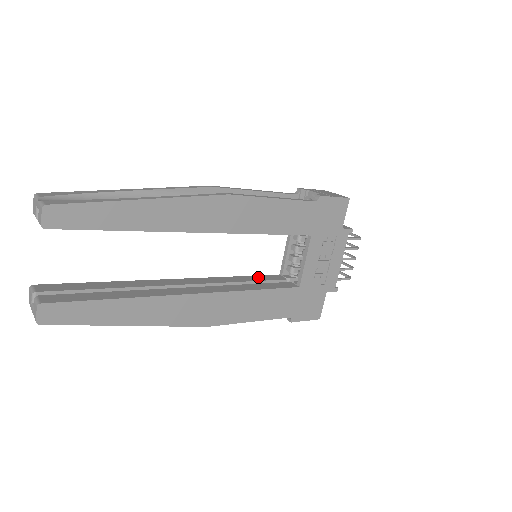
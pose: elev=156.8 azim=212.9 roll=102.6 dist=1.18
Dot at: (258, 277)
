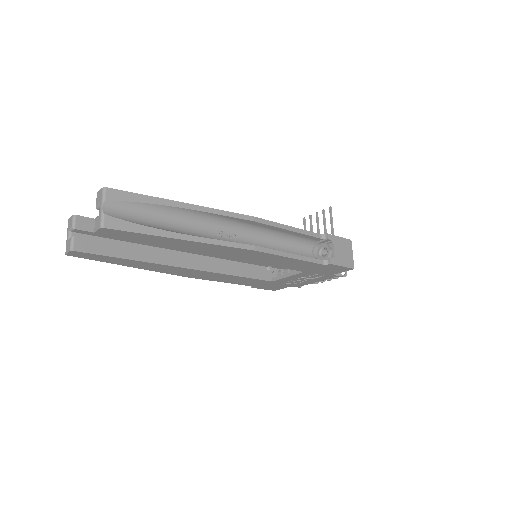
Dot at: occluded
